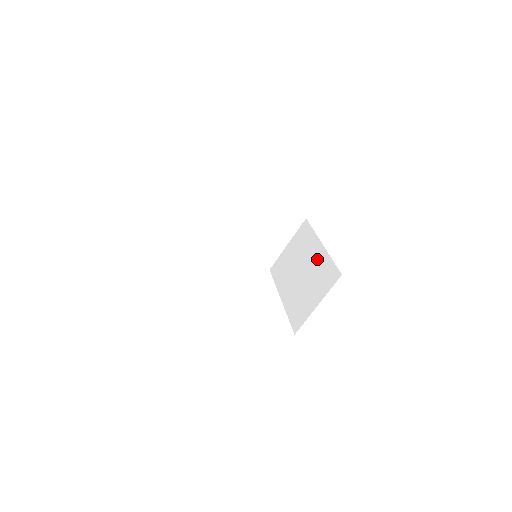
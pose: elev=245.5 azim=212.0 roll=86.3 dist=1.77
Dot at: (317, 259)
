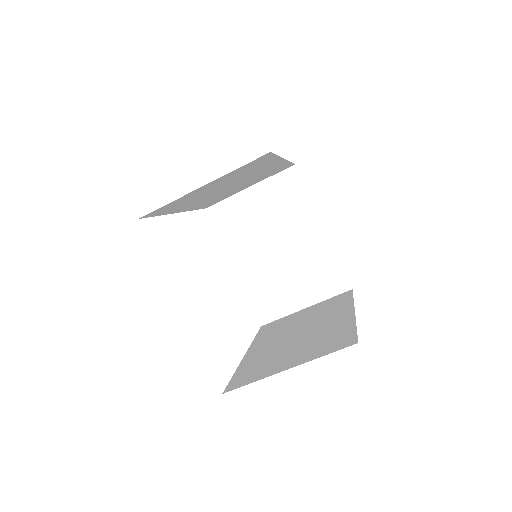
Dot at: (334, 323)
